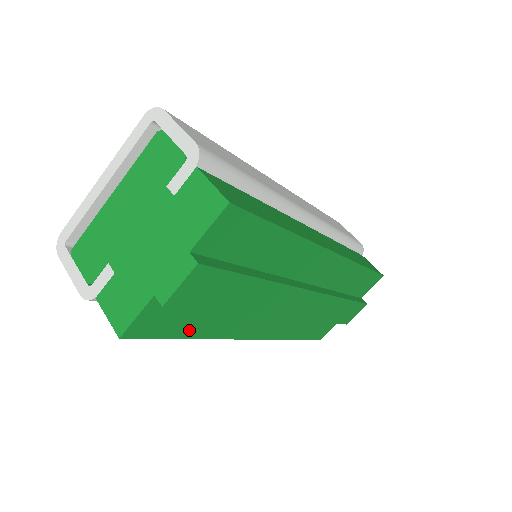
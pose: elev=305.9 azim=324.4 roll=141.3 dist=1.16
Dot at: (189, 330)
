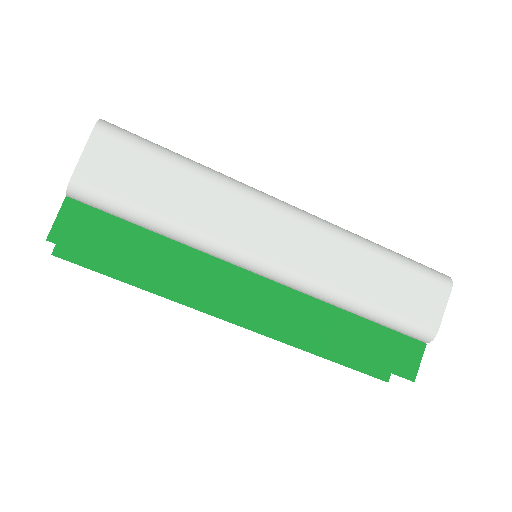
Dot at: occluded
